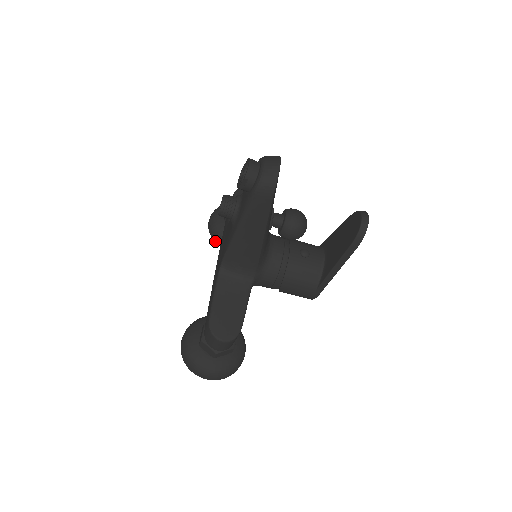
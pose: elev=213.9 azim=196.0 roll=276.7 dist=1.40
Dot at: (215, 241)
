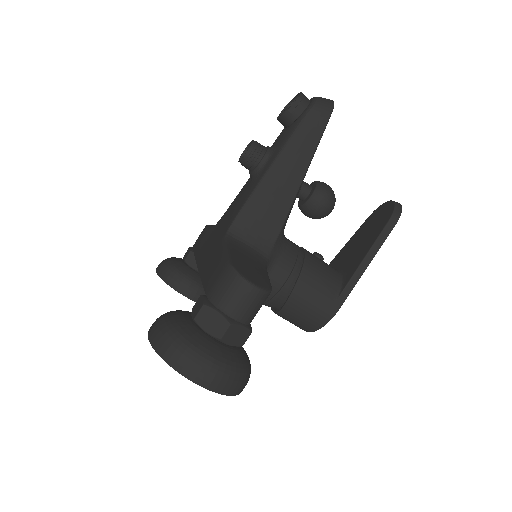
Dot at: (168, 283)
